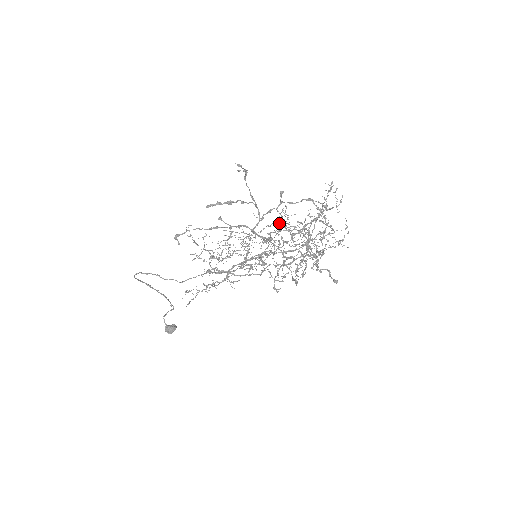
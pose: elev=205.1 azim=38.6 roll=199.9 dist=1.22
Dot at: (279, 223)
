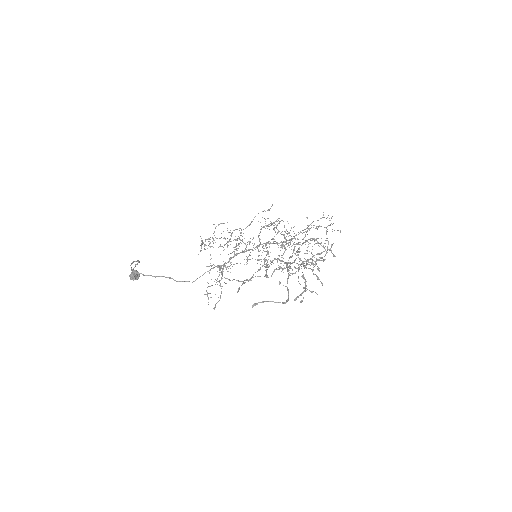
Dot at: (293, 251)
